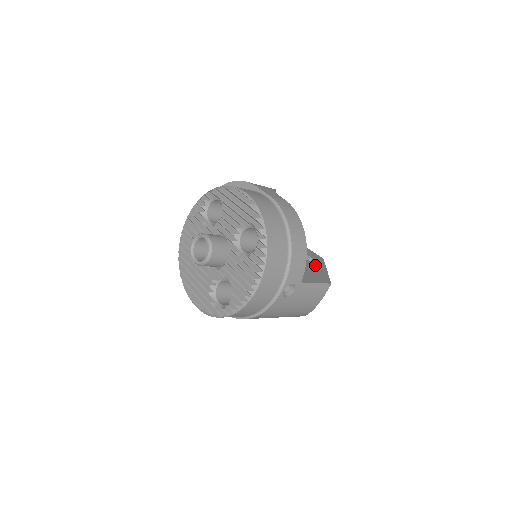
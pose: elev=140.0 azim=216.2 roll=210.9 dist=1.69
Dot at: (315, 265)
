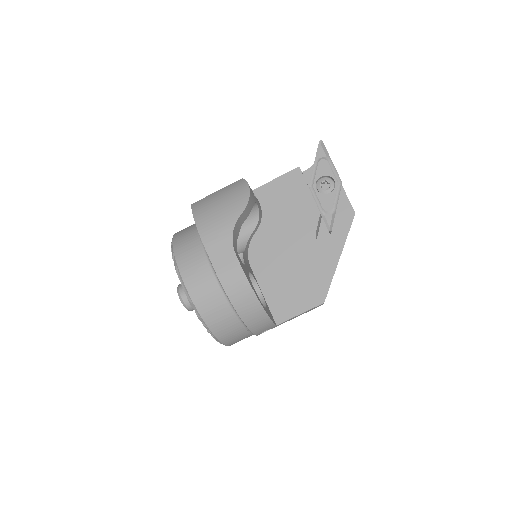
Dot at: (325, 254)
